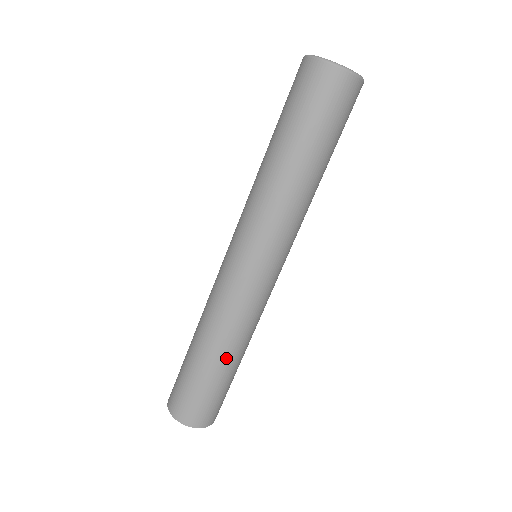
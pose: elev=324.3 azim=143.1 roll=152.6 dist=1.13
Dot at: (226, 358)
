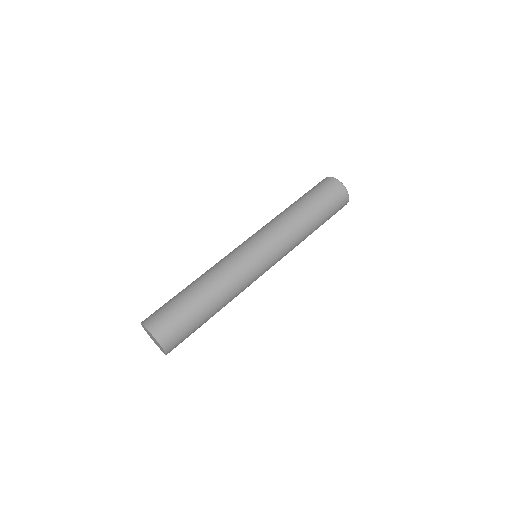
Dot at: (213, 303)
